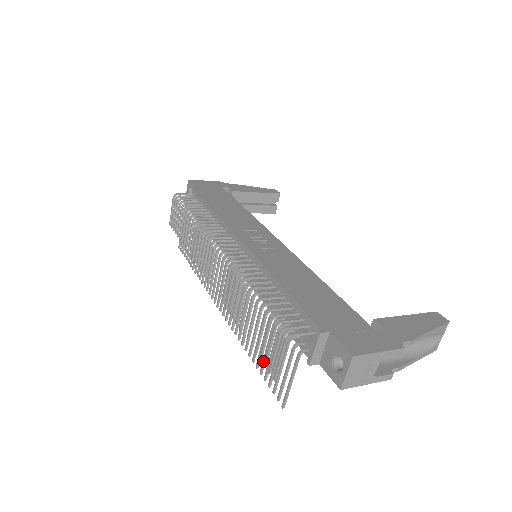
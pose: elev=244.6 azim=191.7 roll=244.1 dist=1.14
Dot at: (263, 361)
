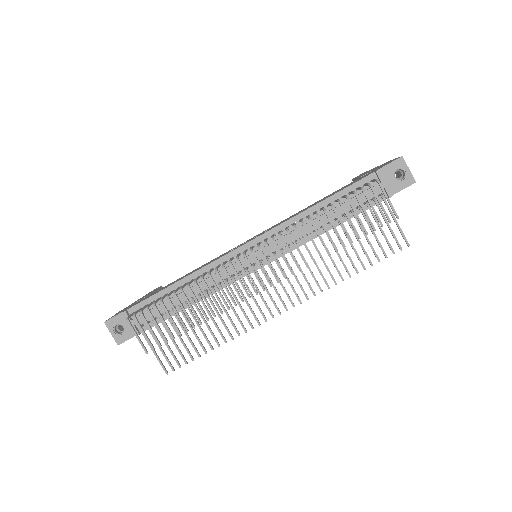
Dot at: (366, 253)
